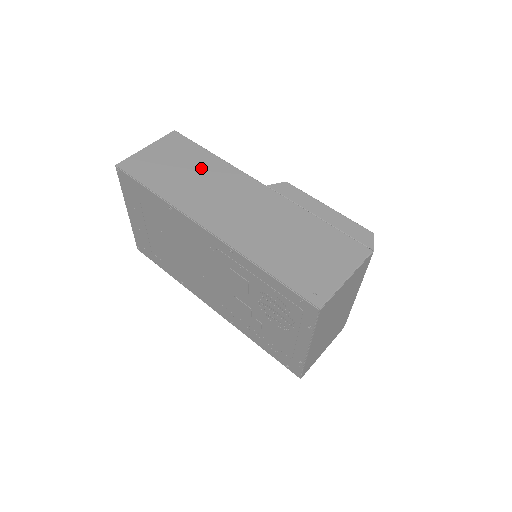
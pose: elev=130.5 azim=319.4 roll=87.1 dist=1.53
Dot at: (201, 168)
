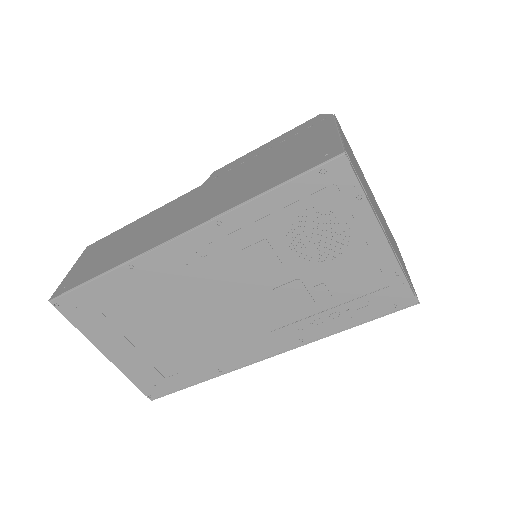
Dot at: (133, 231)
